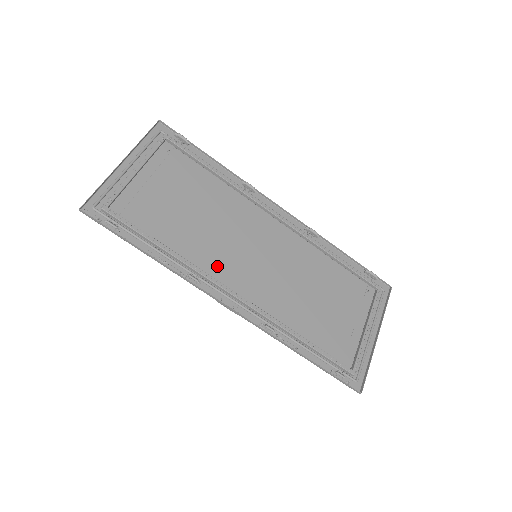
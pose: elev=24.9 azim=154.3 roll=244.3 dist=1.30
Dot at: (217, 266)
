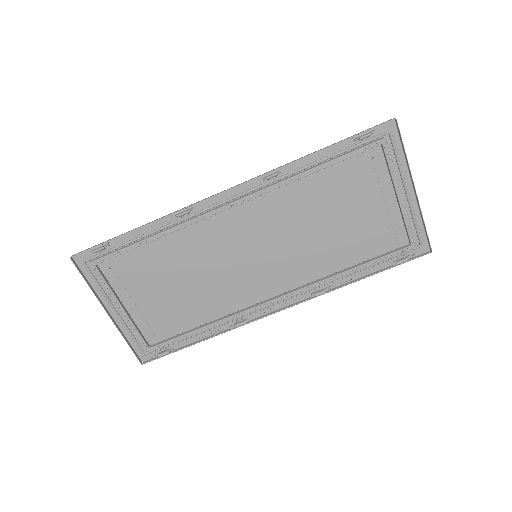
Dot at: (243, 296)
